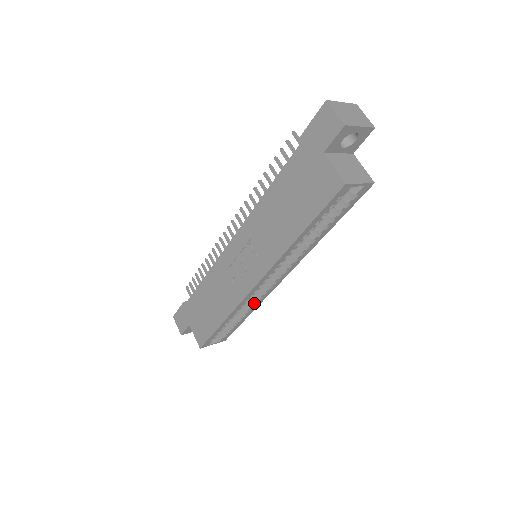
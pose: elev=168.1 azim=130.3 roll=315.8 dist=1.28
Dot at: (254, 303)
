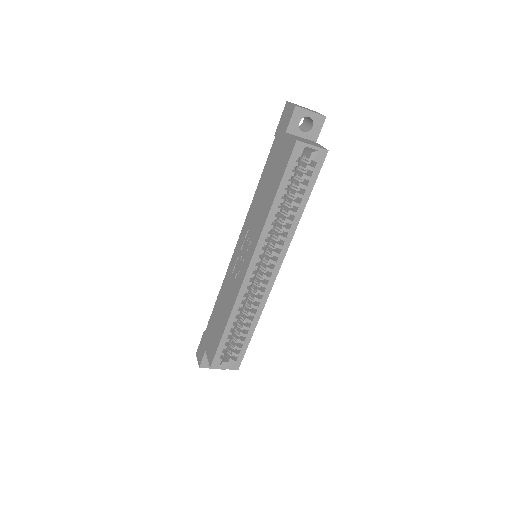
Dot at: (256, 305)
